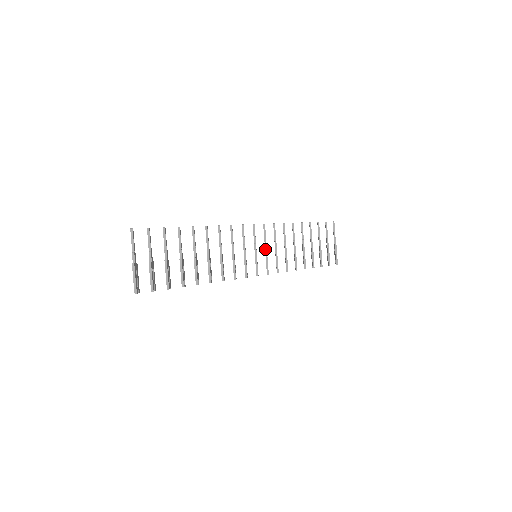
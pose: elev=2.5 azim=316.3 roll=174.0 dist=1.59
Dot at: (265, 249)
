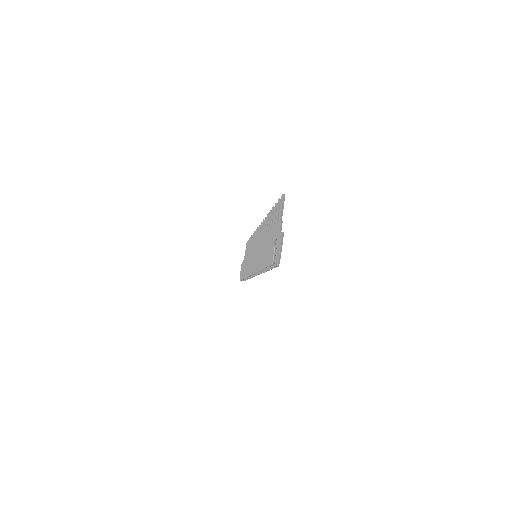
Dot at: occluded
